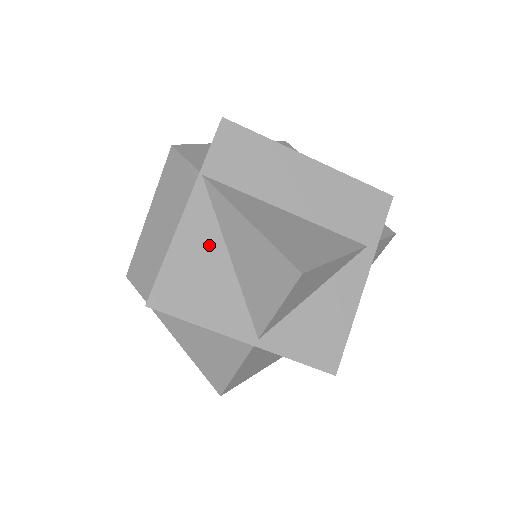
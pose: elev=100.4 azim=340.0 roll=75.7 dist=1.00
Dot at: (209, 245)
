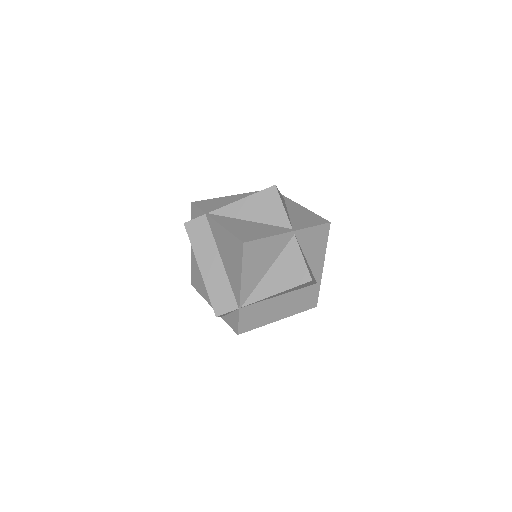
Dot at: (238, 223)
